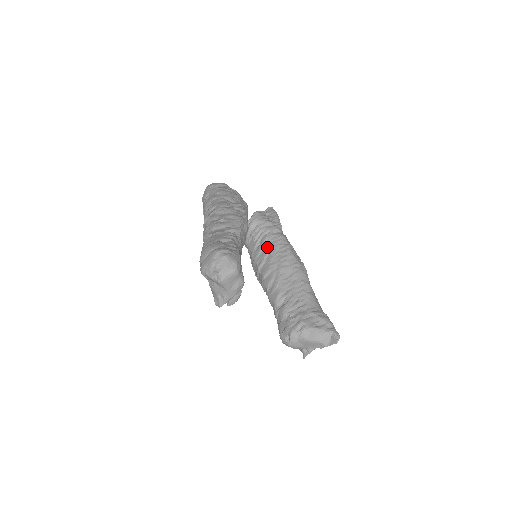
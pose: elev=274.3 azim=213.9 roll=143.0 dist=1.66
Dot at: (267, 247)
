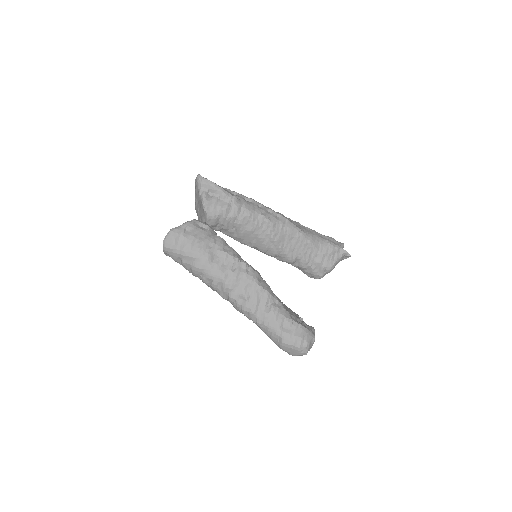
Dot at: (248, 232)
